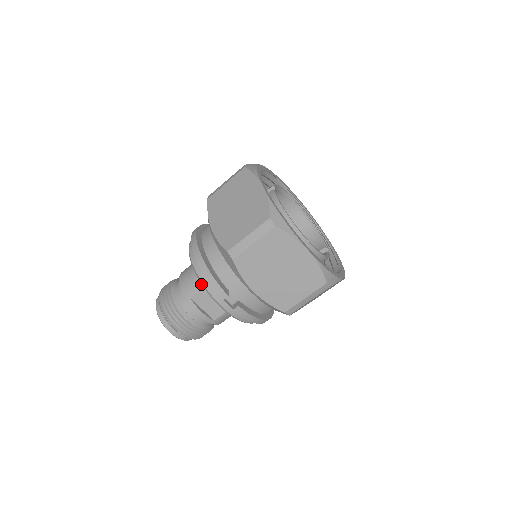
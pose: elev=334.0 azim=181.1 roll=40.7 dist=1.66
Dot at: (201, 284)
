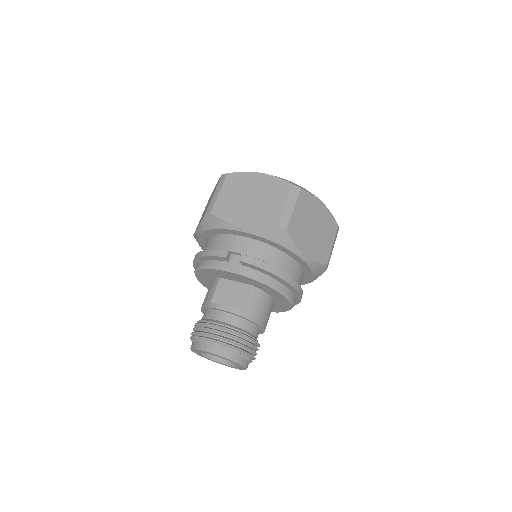
Dot at: (214, 286)
